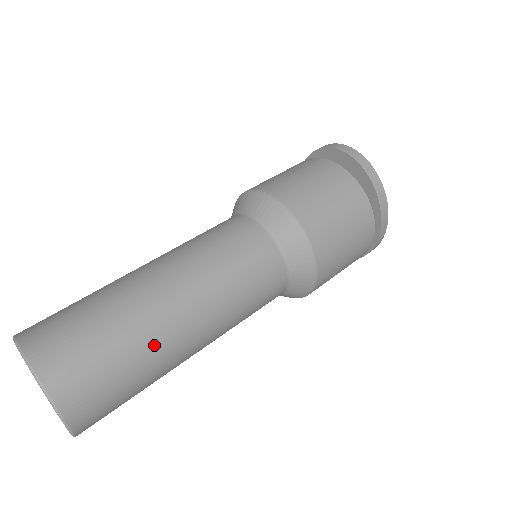
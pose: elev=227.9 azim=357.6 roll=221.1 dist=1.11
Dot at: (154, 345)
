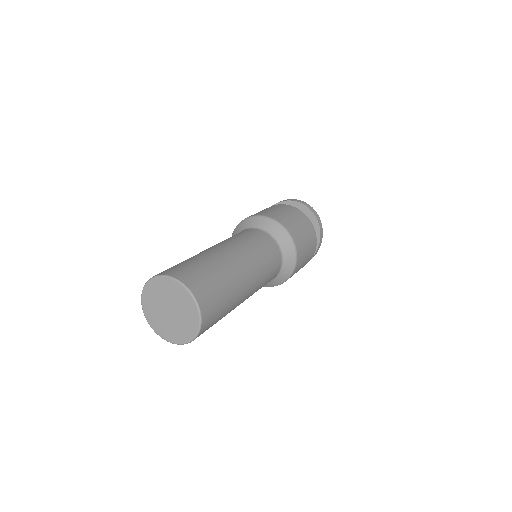
Dot at: (236, 298)
